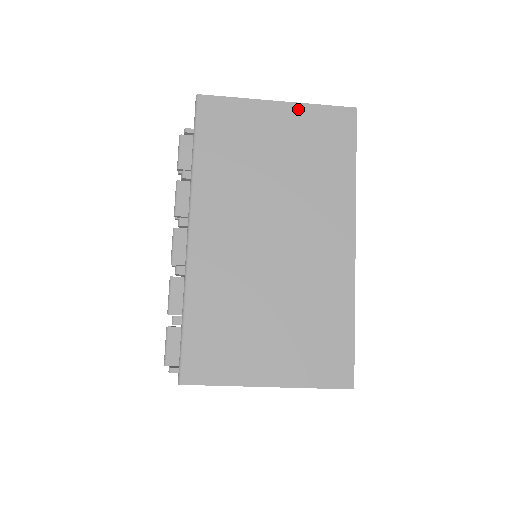
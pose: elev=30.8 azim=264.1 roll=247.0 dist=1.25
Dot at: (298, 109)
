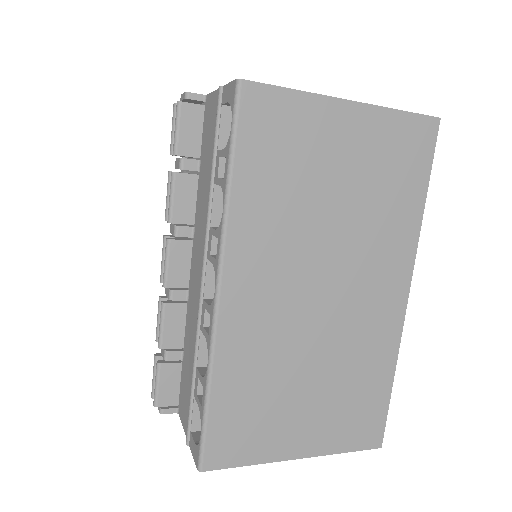
Dot at: (372, 115)
